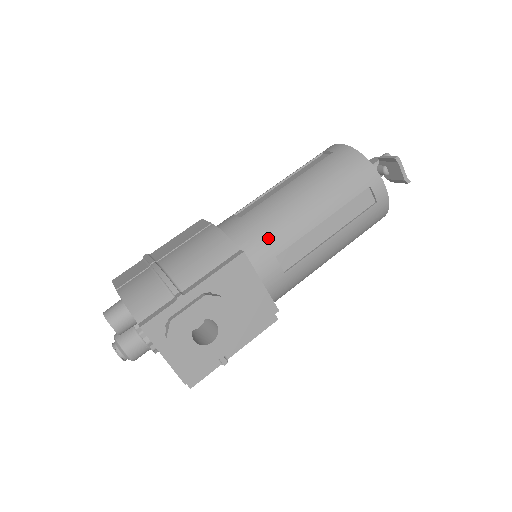
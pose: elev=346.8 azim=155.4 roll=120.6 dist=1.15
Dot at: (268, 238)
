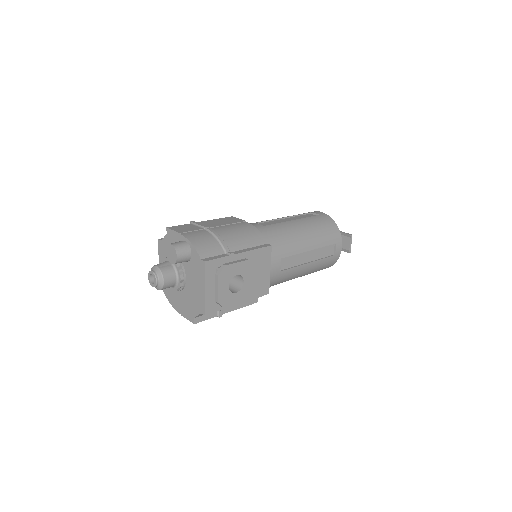
Dot at: (280, 245)
